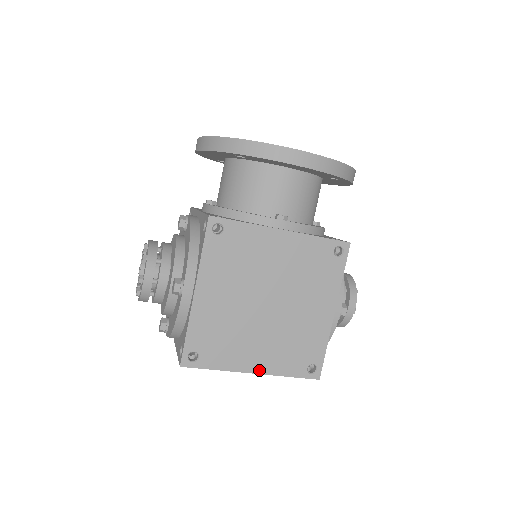
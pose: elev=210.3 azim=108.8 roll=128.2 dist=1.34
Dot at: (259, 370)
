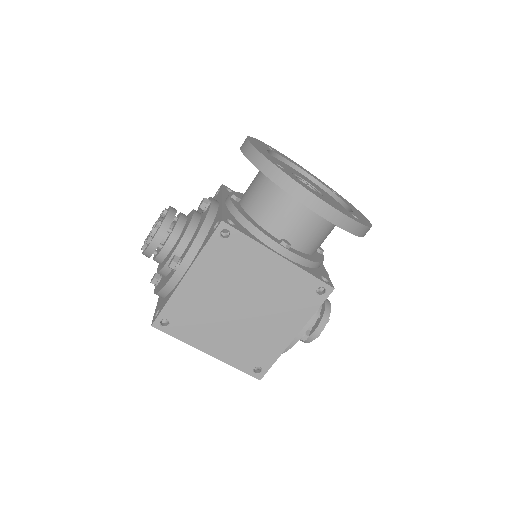
Dot at: (214, 354)
